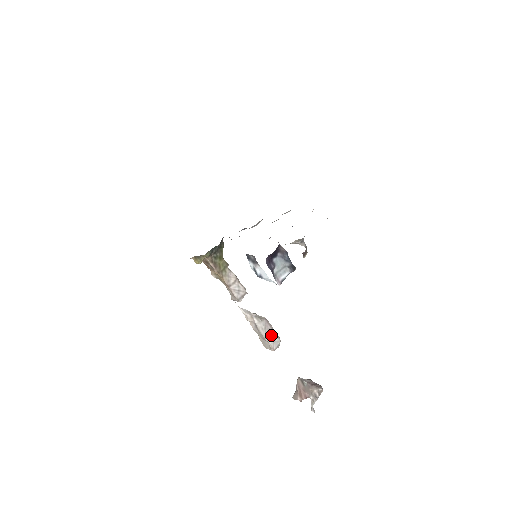
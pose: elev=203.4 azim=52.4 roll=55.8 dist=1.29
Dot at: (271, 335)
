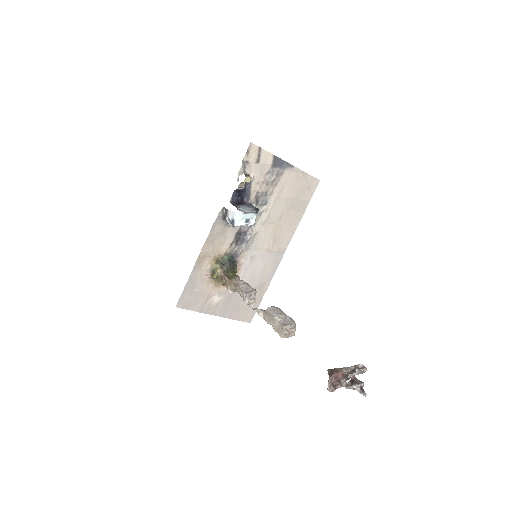
Dot at: (281, 315)
